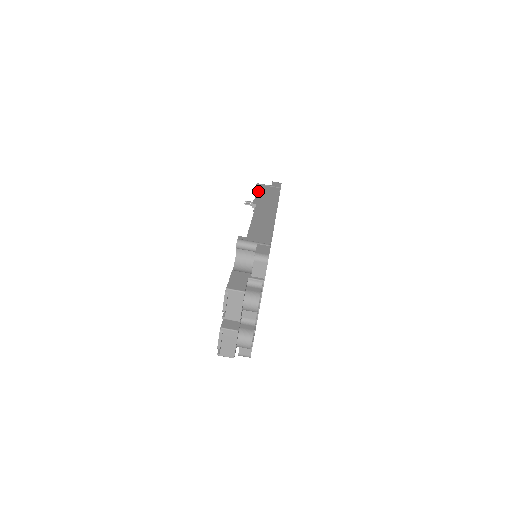
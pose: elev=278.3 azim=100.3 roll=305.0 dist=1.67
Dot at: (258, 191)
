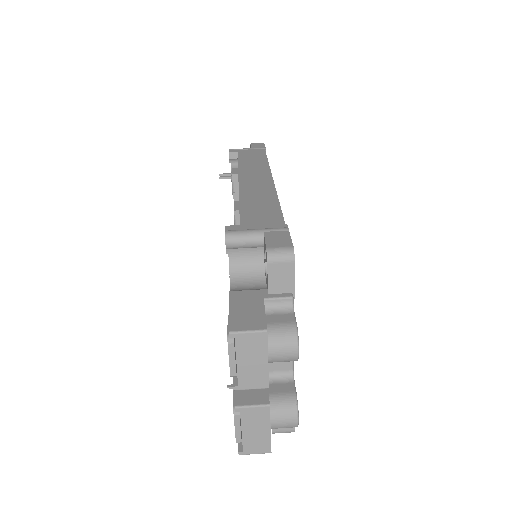
Dot at: (233, 161)
